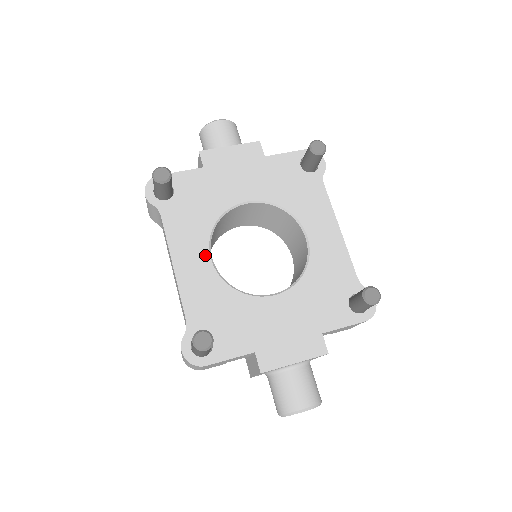
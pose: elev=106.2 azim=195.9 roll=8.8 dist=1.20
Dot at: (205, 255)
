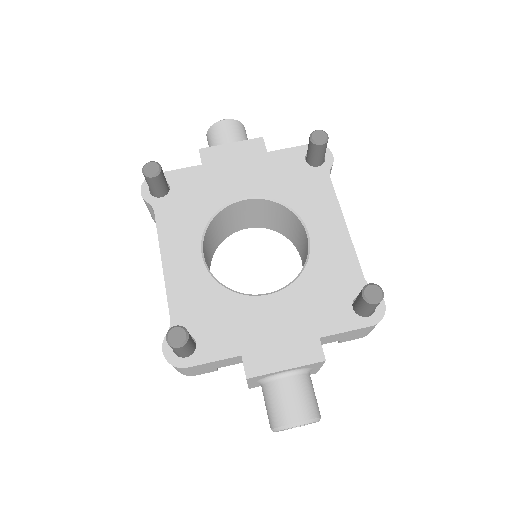
Dot at: (196, 252)
